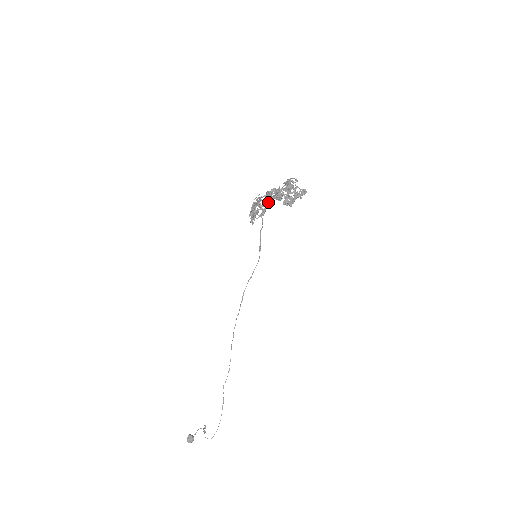
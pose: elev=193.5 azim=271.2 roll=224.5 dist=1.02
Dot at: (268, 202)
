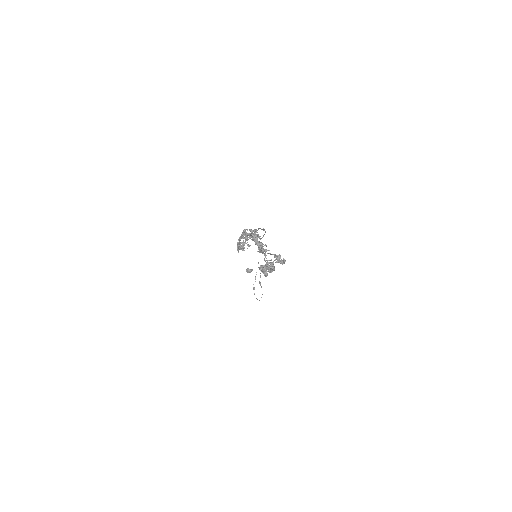
Dot at: (255, 232)
